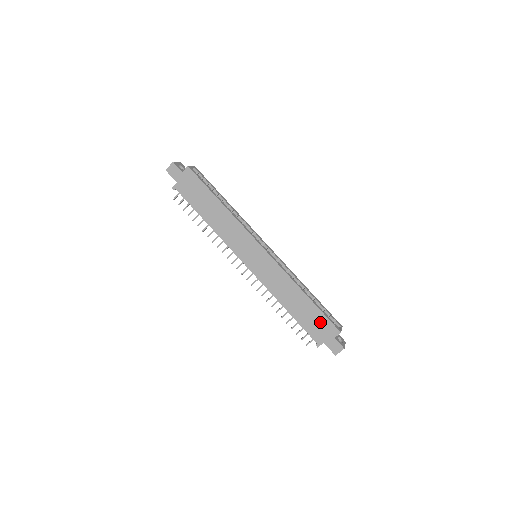
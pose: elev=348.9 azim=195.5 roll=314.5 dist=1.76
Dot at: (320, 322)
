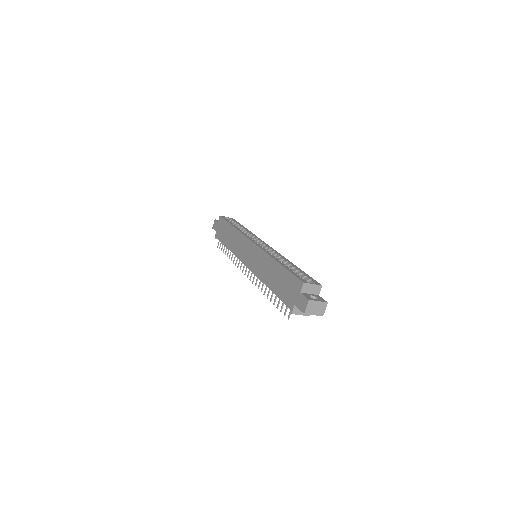
Dot at: (289, 283)
